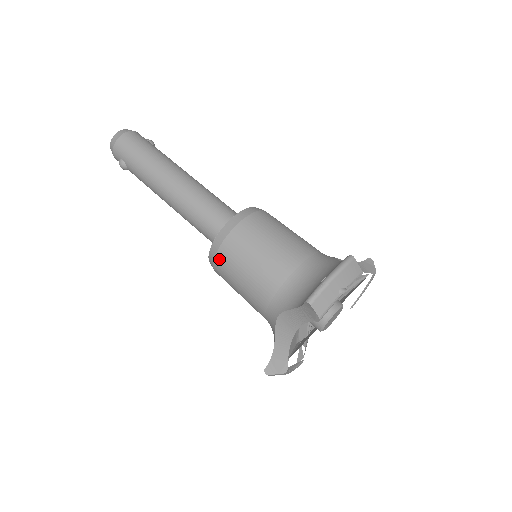
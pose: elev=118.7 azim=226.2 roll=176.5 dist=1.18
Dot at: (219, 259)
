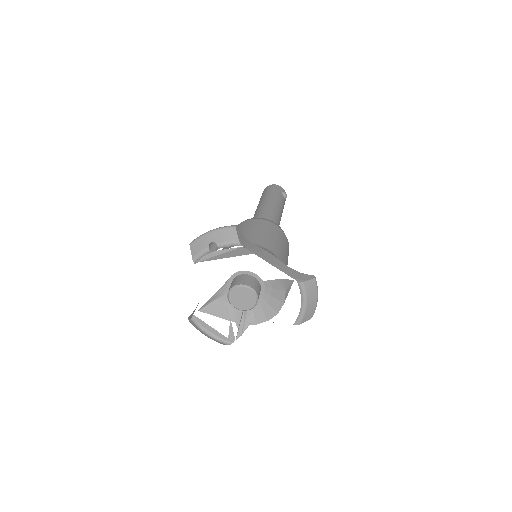
Dot at: occluded
